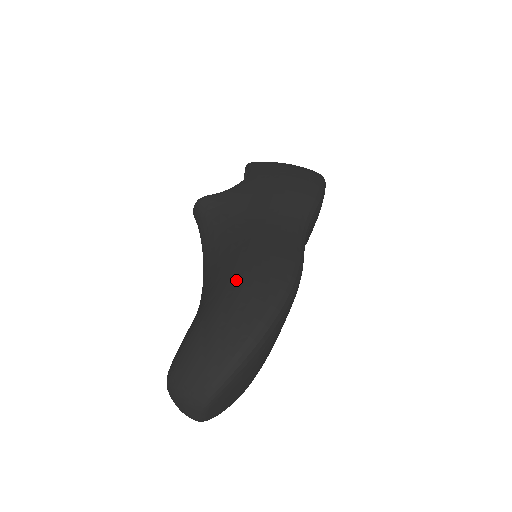
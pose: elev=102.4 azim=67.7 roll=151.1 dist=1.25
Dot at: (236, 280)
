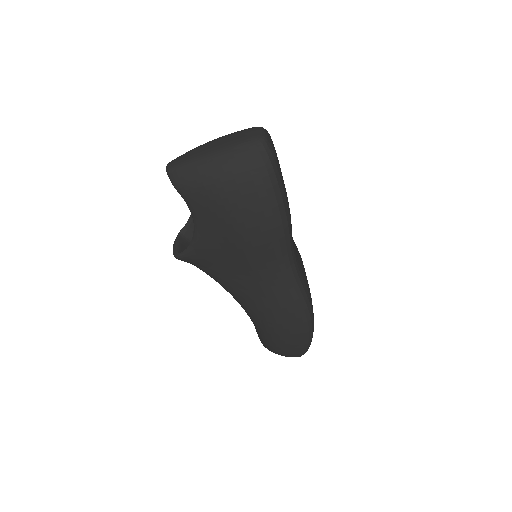
Dot at: (272, 333)
